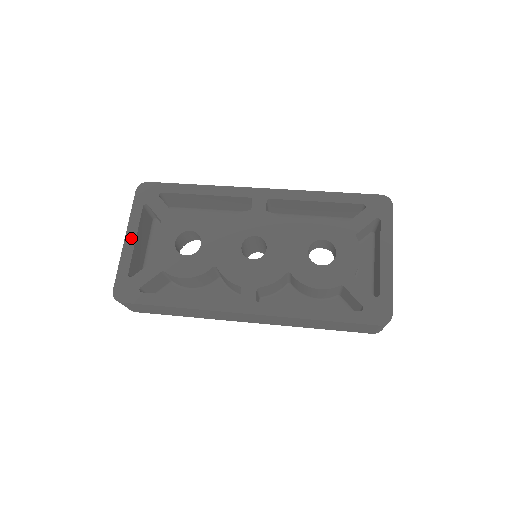
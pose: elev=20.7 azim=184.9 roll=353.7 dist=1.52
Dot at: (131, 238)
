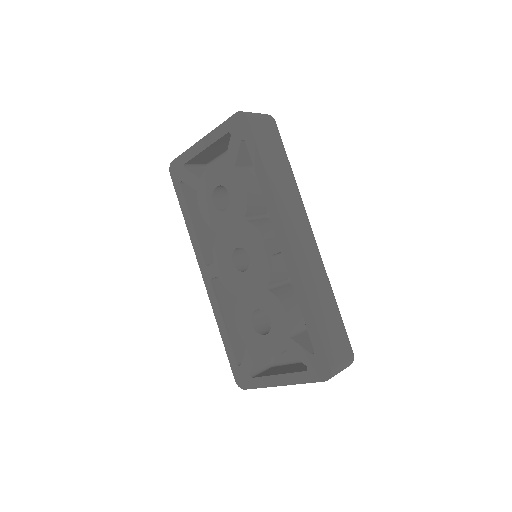
Dot at: (204, 144)
